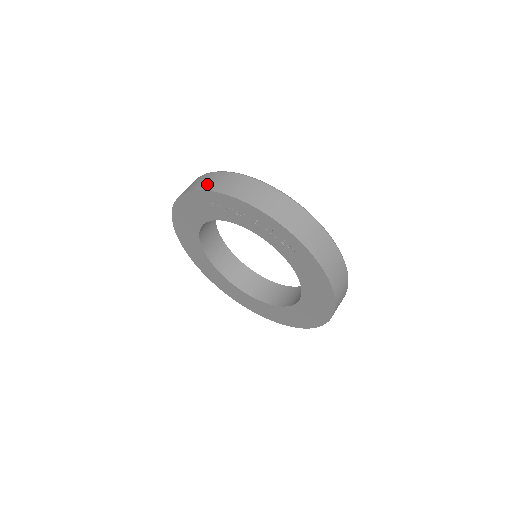
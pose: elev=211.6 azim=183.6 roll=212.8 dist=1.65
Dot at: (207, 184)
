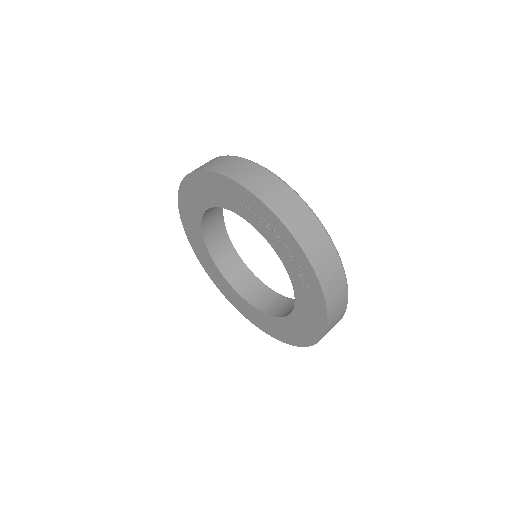
Dot at: (247, 179)
